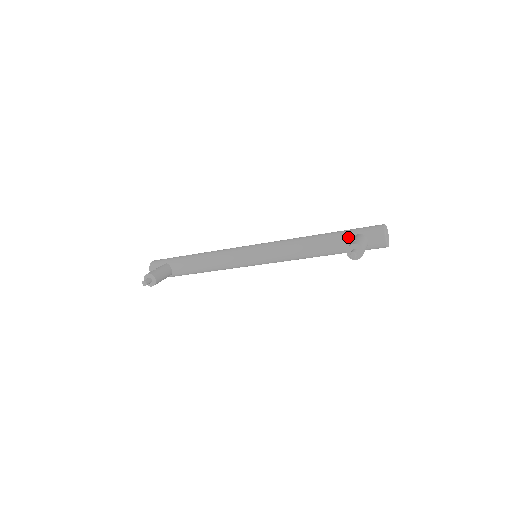
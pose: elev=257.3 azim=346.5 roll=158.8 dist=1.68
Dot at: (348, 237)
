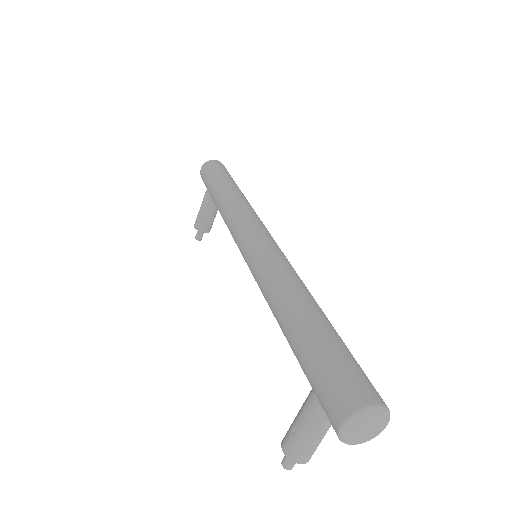
Dot at: occluded
